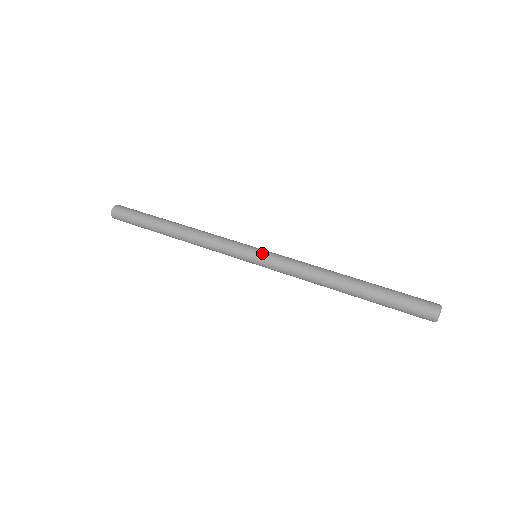
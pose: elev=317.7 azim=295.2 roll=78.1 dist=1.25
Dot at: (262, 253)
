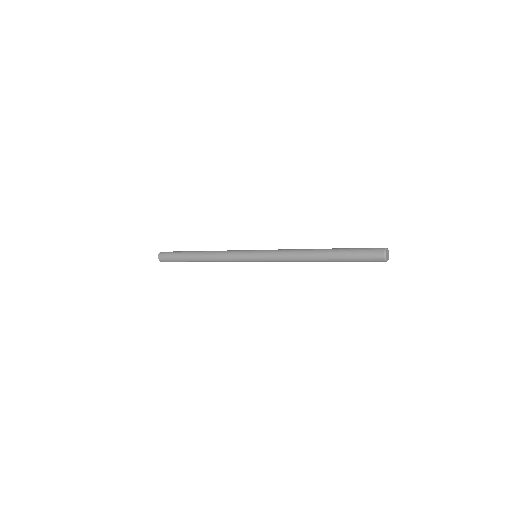
Dot at: occluded
